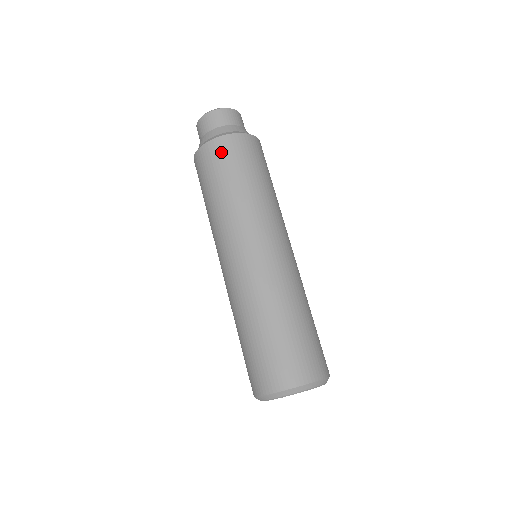
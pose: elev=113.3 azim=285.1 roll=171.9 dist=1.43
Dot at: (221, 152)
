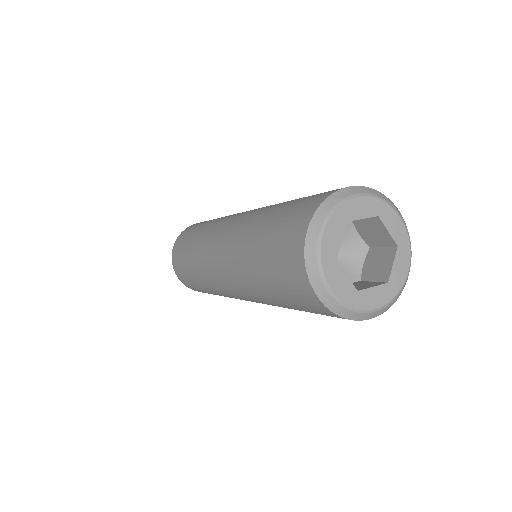
Dot at: occluded
